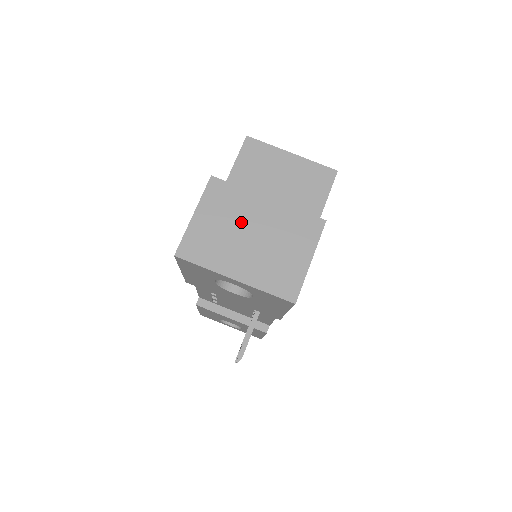
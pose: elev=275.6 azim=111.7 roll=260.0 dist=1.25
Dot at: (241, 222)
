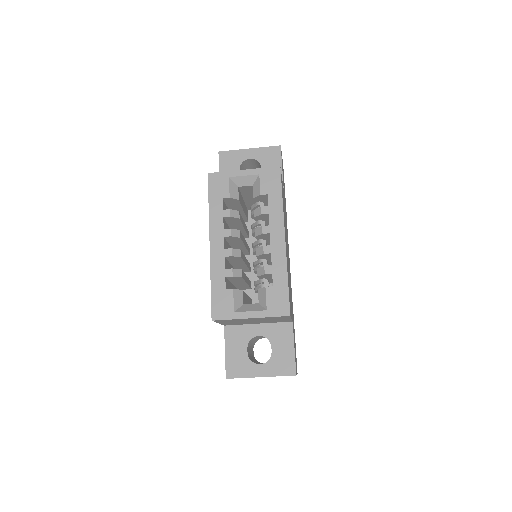
Dot at: occluded
